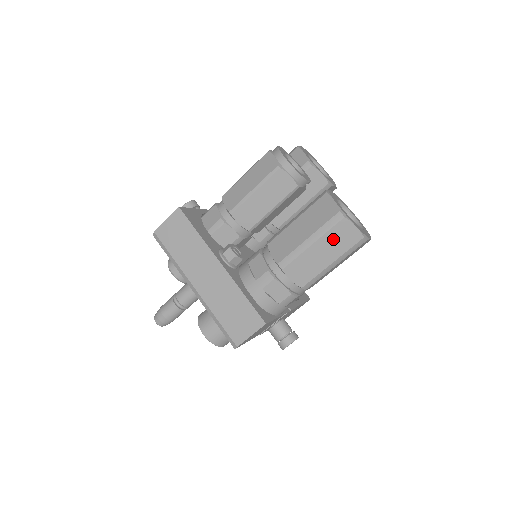
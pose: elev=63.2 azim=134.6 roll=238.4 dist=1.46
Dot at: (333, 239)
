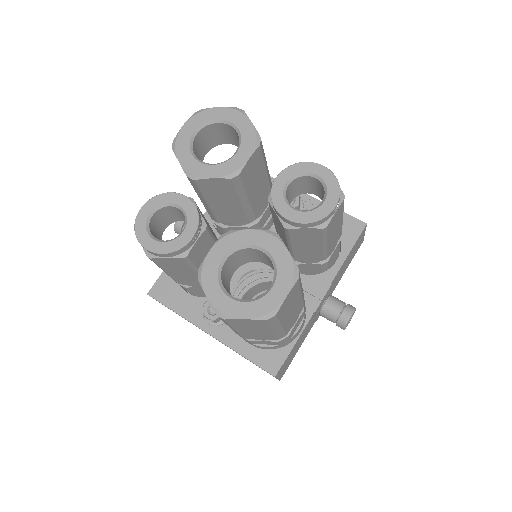
Dot at: (244, 326)
